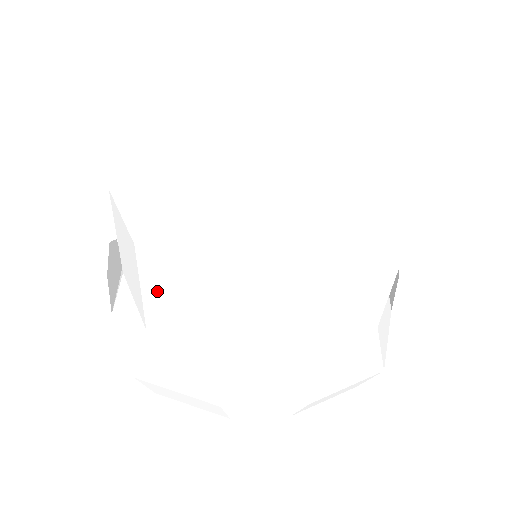
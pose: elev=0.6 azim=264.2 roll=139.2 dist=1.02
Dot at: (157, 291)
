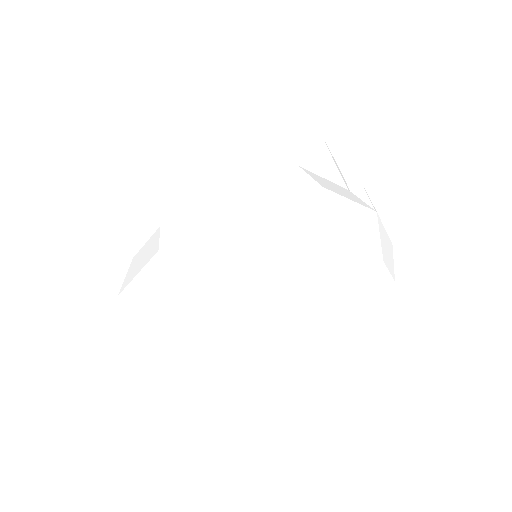
Dot at: (135, 213)
